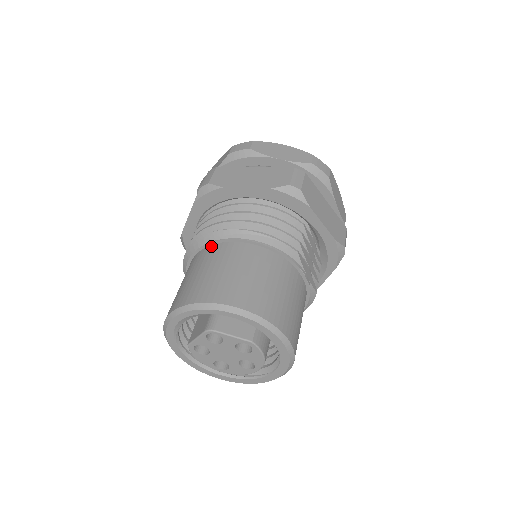
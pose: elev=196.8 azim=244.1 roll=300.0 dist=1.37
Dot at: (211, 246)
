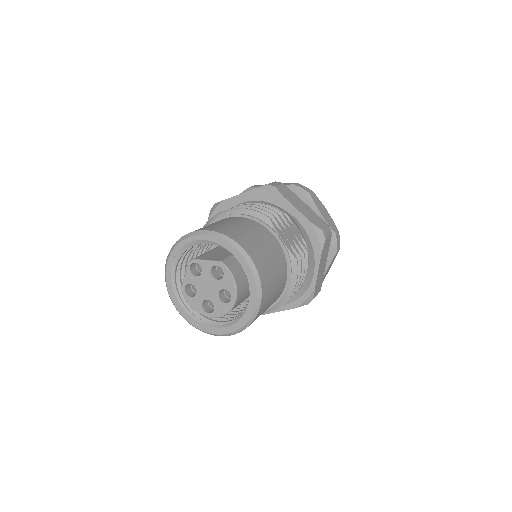
Dot at: occluded
